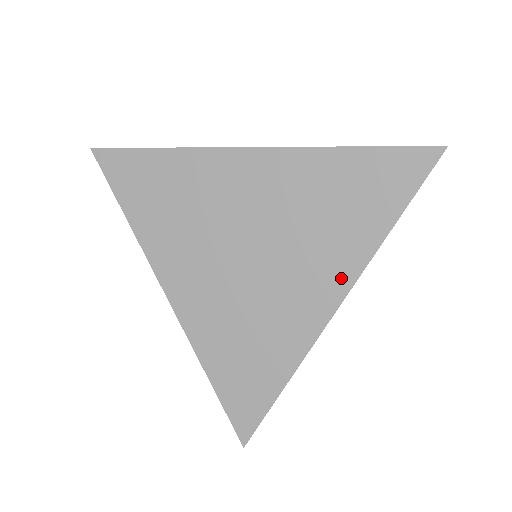
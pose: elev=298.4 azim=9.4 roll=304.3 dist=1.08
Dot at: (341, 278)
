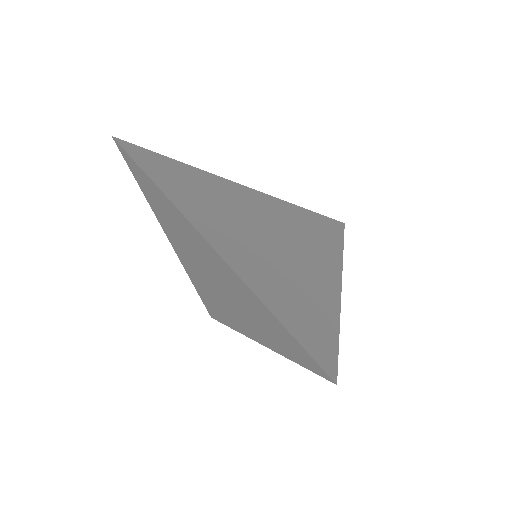
Dot at: (333, 263)
